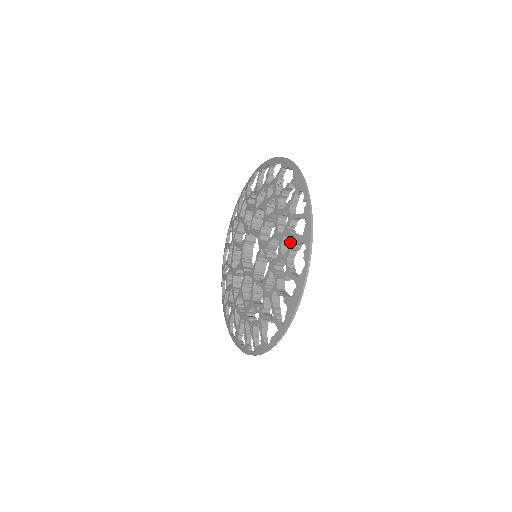
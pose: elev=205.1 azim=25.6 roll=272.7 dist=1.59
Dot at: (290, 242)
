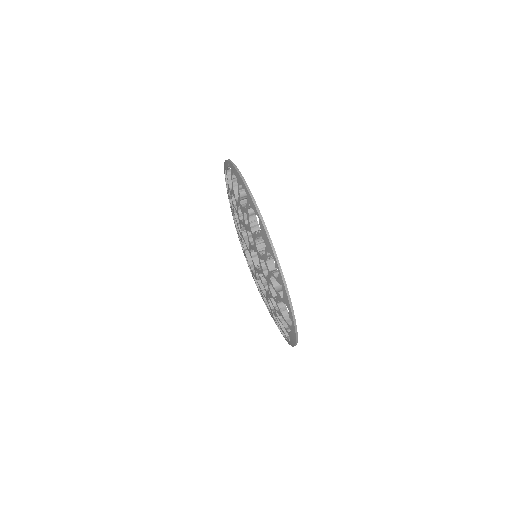
Dot at: occluded
